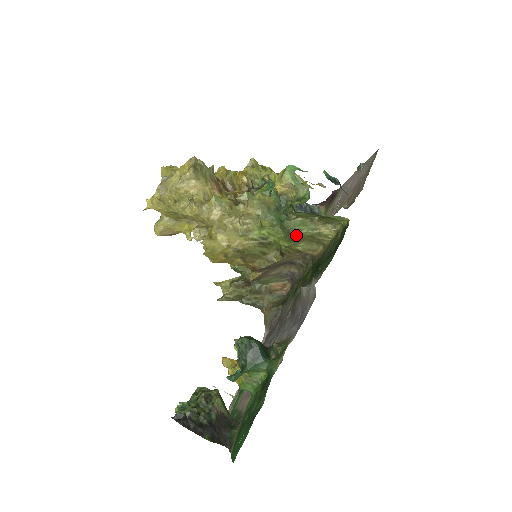
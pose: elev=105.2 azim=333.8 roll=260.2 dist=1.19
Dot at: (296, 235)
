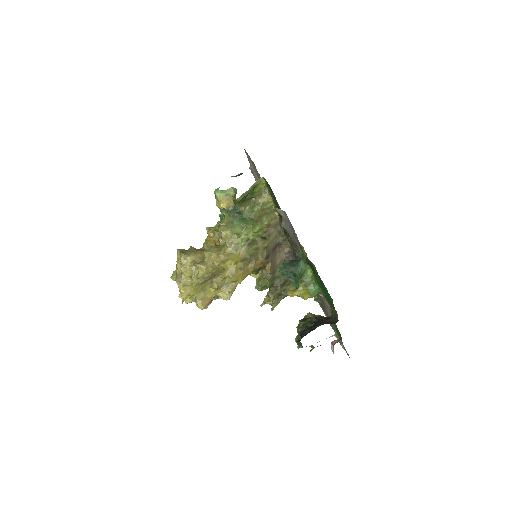
Dot at: (255, 216)
